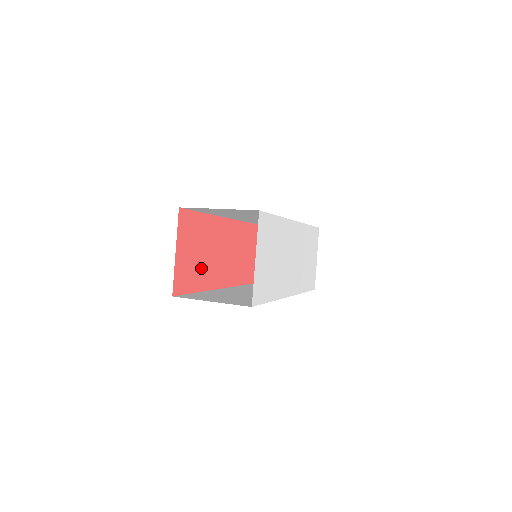
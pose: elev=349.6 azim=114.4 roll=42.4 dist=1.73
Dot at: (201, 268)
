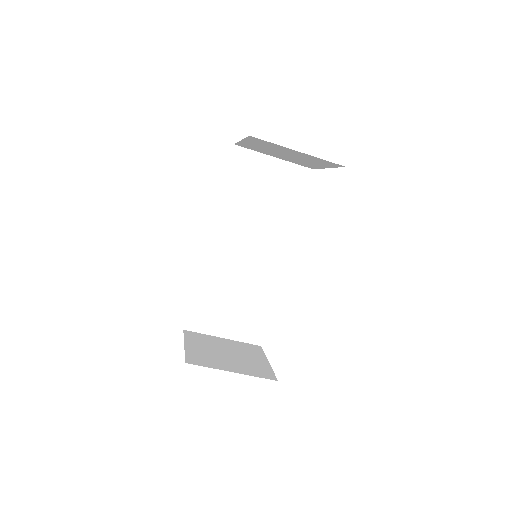
Dot at: occluded
